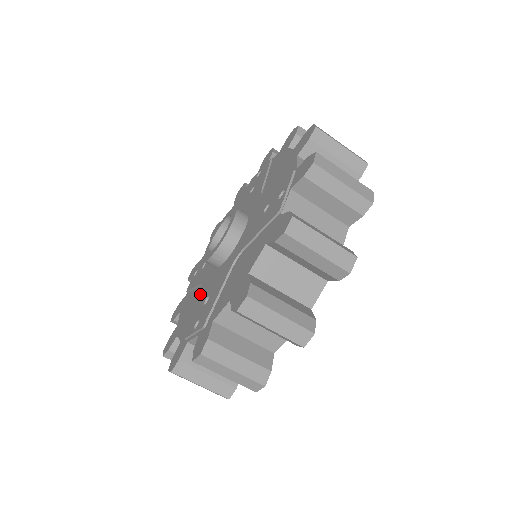
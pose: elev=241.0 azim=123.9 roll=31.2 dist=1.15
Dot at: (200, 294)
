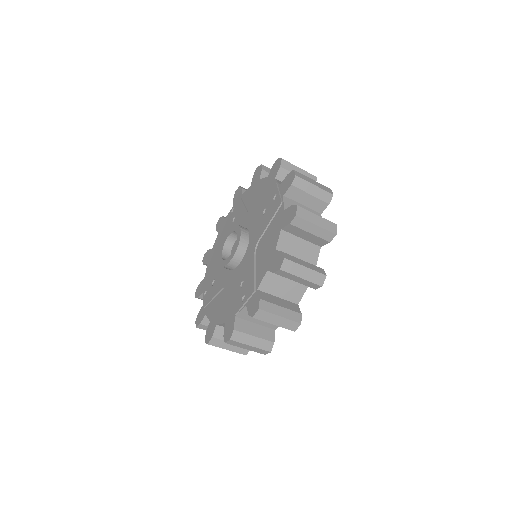
Dot at: occluded
